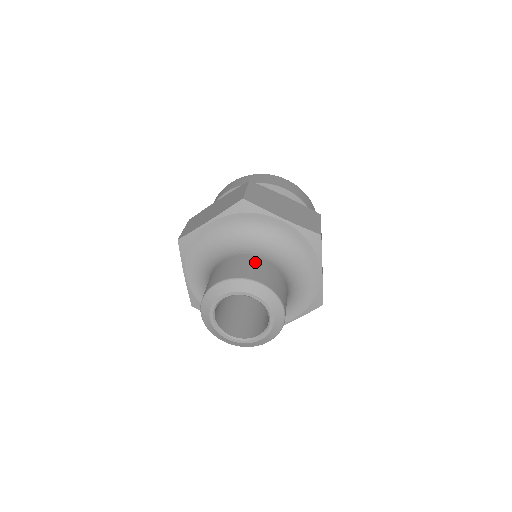
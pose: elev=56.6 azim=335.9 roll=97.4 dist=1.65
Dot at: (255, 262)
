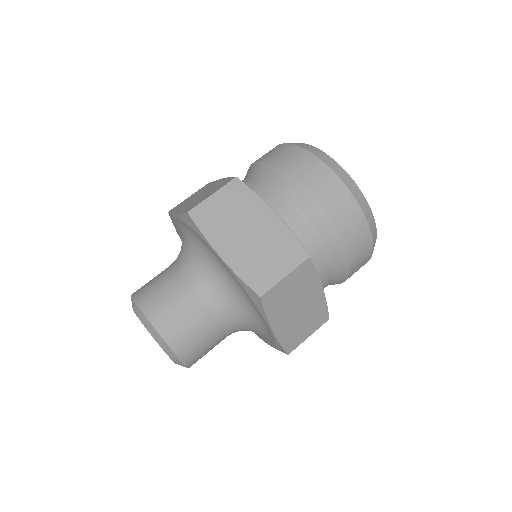
Dot at: occluded
